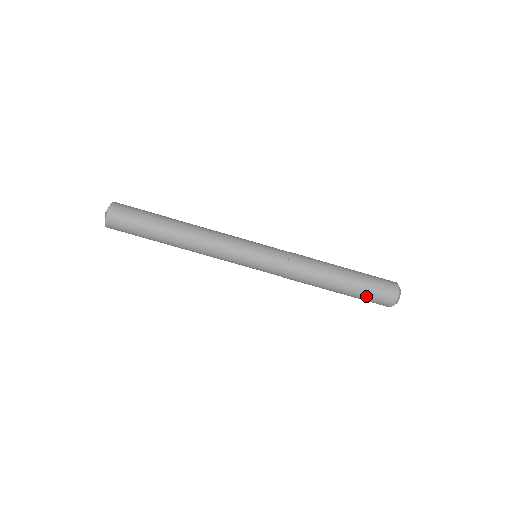
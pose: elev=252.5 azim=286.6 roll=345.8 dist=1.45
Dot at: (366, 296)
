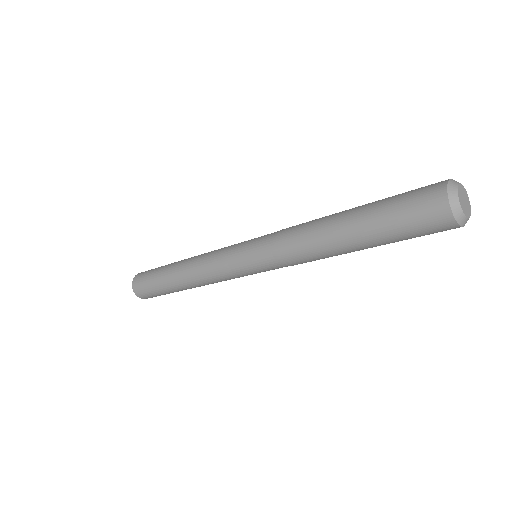
Dot at: occluded
